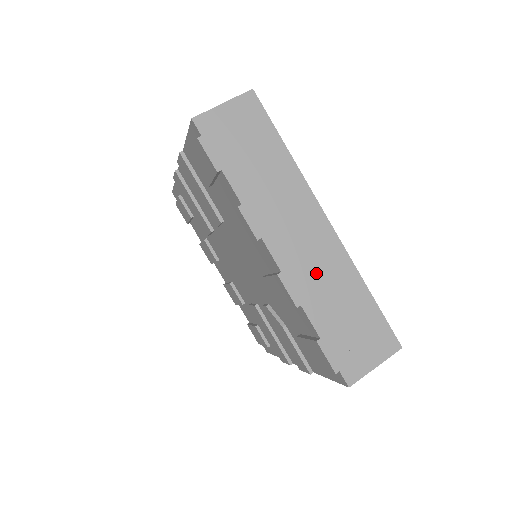
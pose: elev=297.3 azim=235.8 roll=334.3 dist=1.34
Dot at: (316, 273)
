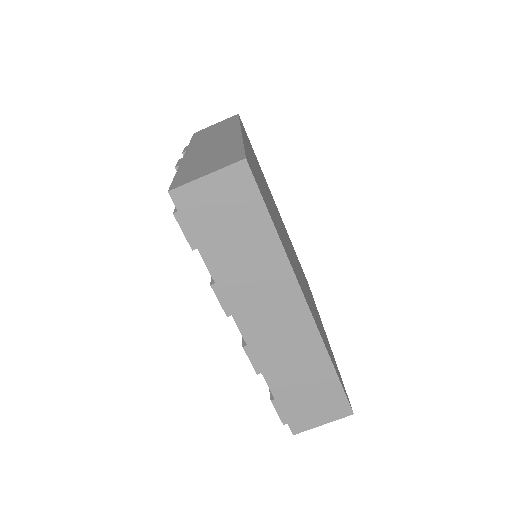
Dot at: (283, 349)
